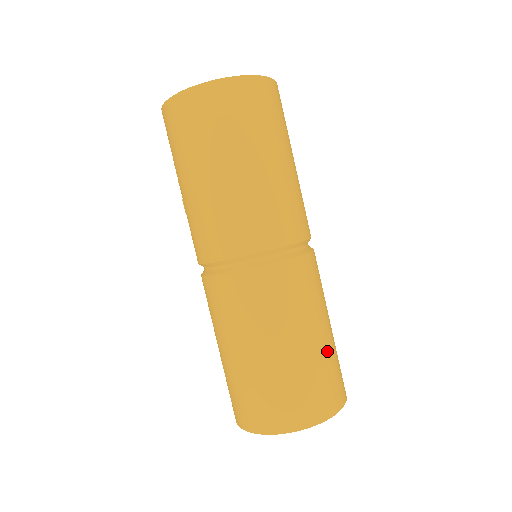
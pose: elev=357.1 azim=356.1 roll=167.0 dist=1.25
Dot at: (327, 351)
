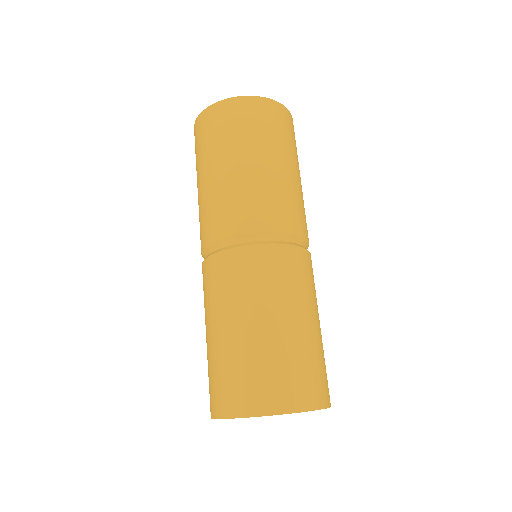
Dot at: (258, 346)
